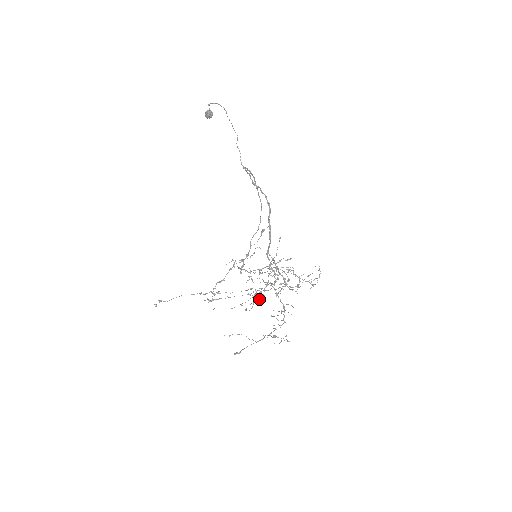
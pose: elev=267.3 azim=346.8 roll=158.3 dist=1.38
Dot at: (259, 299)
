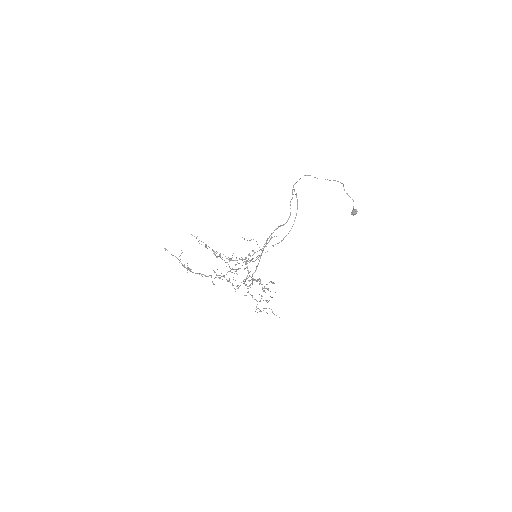
Dot at: (227, 280)
